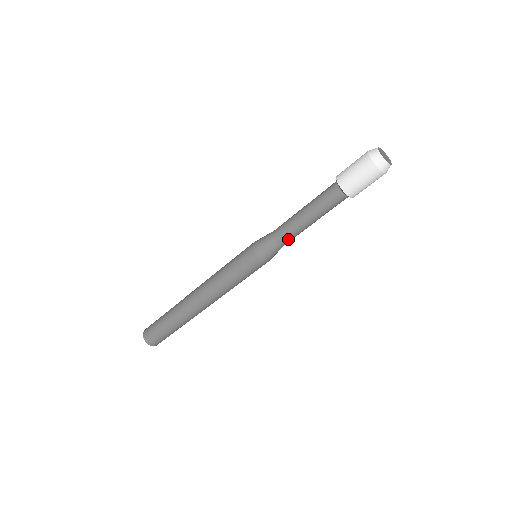
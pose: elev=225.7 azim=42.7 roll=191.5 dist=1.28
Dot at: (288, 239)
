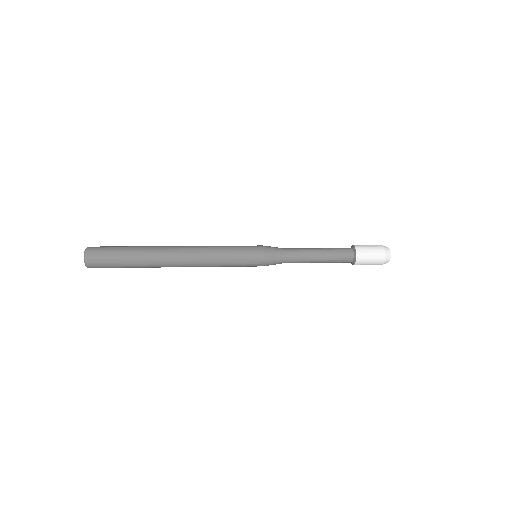
Dot at: occluded
